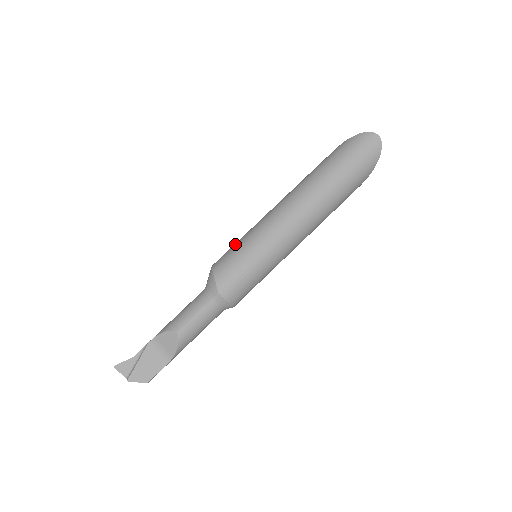
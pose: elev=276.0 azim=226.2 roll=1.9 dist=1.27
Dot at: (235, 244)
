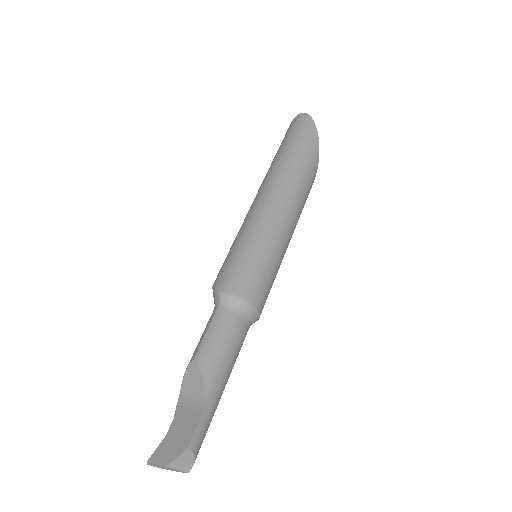
Dot at: occluded
